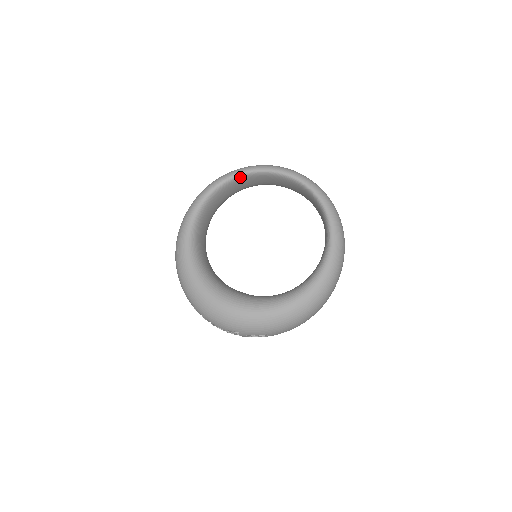
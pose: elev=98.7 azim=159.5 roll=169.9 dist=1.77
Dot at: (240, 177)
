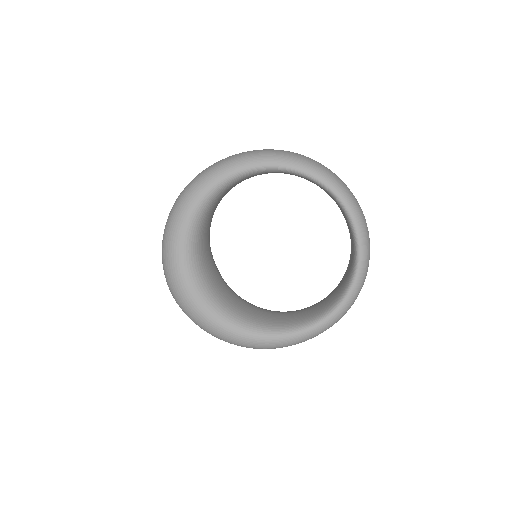
Dot at: (315, 182)
